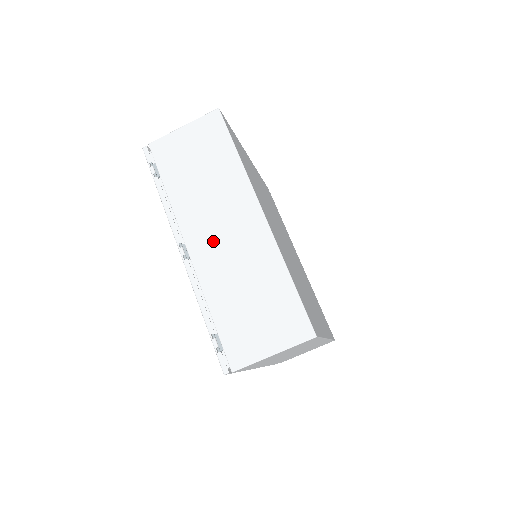
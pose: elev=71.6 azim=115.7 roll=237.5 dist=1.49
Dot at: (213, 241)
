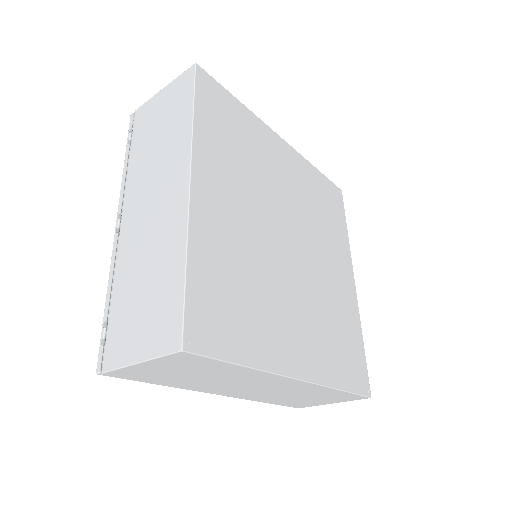
Dot at: (141, 213)
